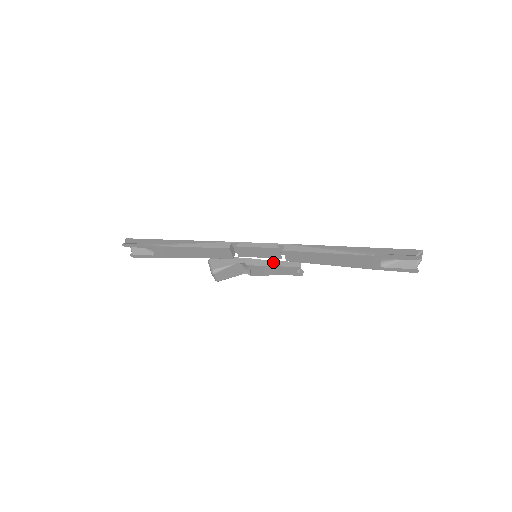
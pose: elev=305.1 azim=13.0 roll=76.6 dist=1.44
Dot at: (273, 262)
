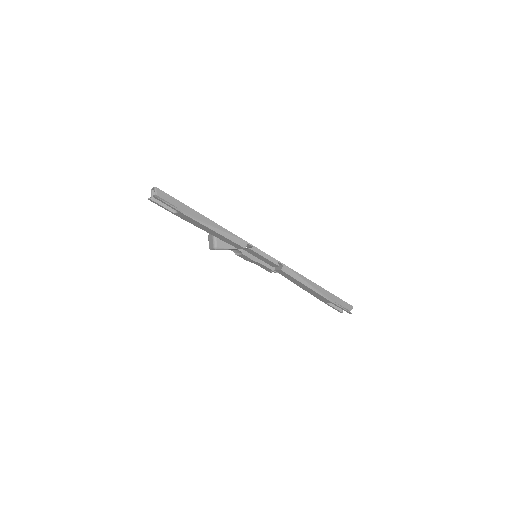
Dot at: (261, 260)
